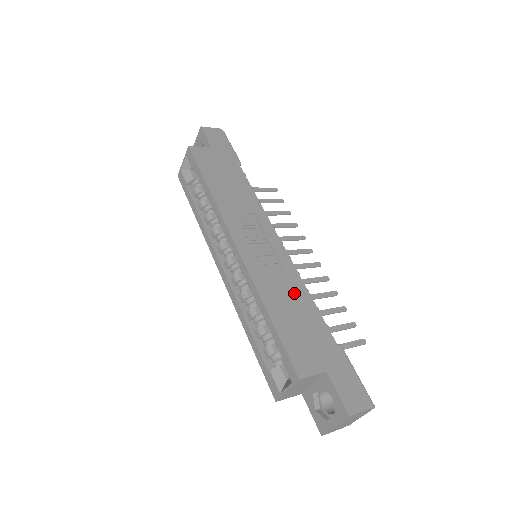
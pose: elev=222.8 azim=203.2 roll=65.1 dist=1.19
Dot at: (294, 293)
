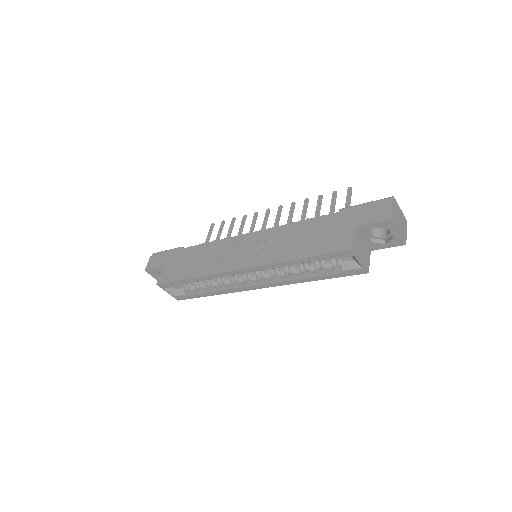
Dot at: (290, 234)
